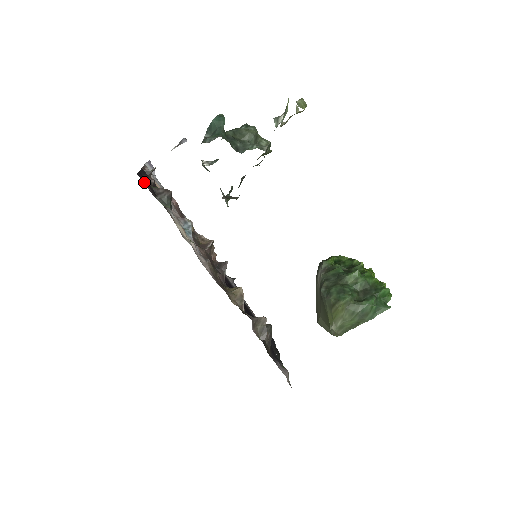
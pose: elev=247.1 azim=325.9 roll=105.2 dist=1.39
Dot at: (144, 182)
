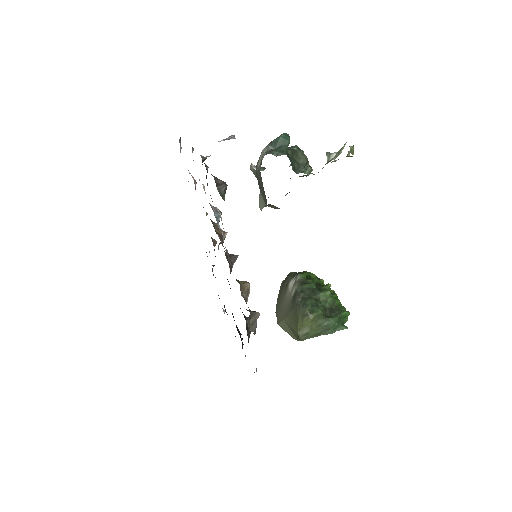
Dot at: occluded
